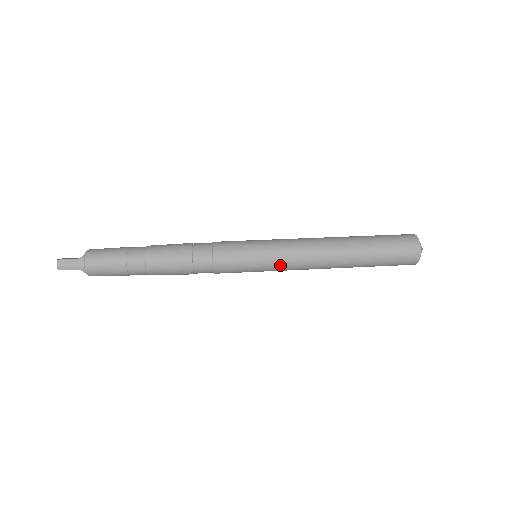
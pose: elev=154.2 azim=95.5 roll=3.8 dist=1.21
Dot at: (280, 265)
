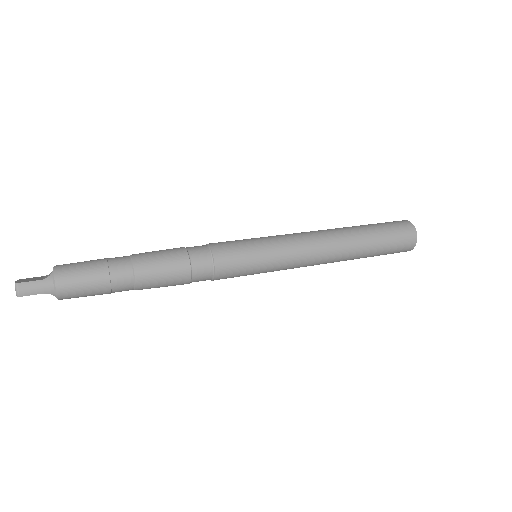
Dot at: (285, 264)
